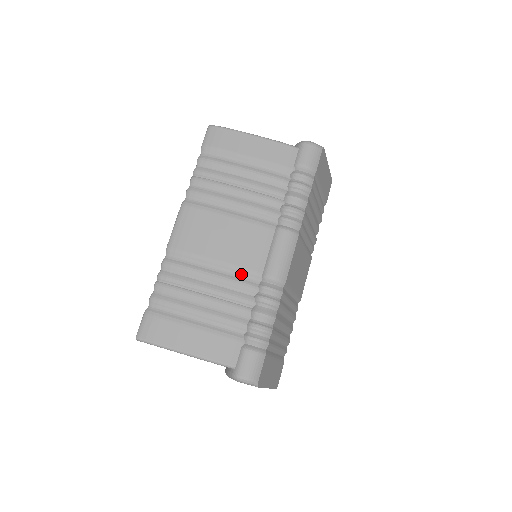
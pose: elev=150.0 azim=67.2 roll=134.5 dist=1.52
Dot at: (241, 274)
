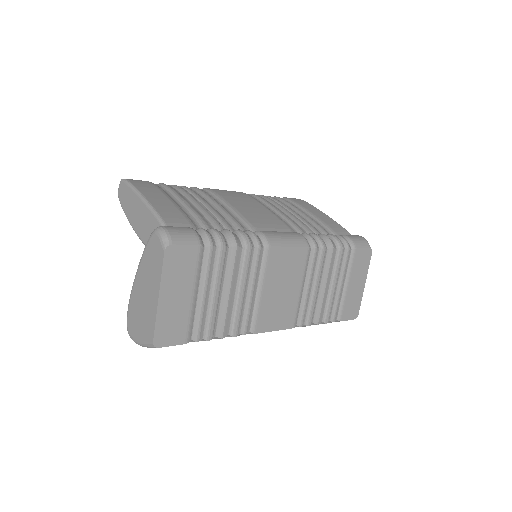
Dot at: (240, 220)
